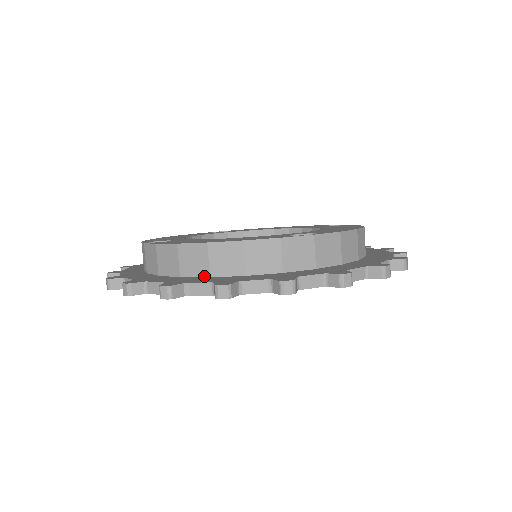
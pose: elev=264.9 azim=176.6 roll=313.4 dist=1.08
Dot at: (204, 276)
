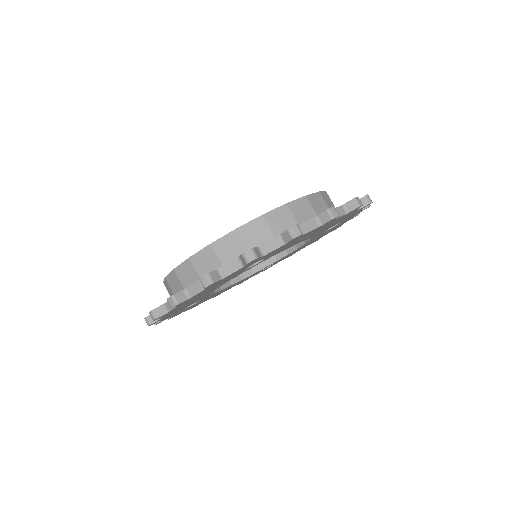
Dot at: occluded
